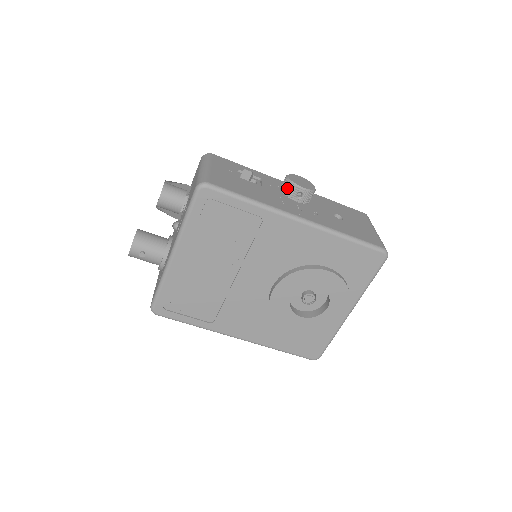
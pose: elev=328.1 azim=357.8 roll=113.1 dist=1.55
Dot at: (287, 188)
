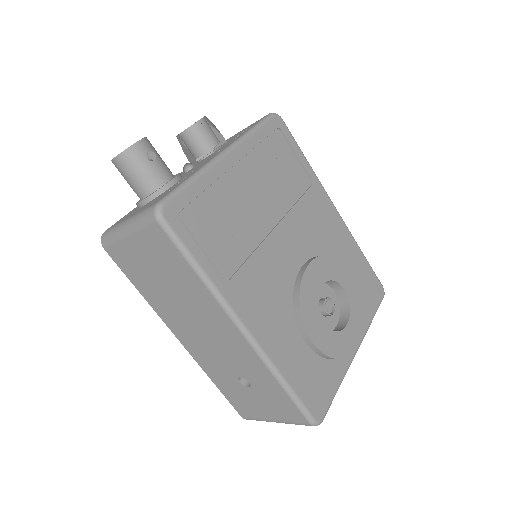
Dot at: occluded
